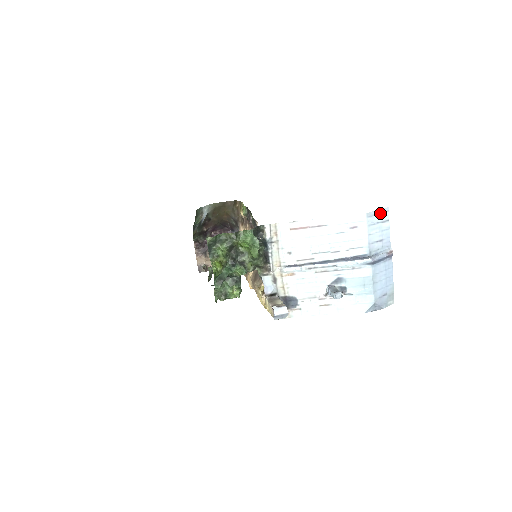
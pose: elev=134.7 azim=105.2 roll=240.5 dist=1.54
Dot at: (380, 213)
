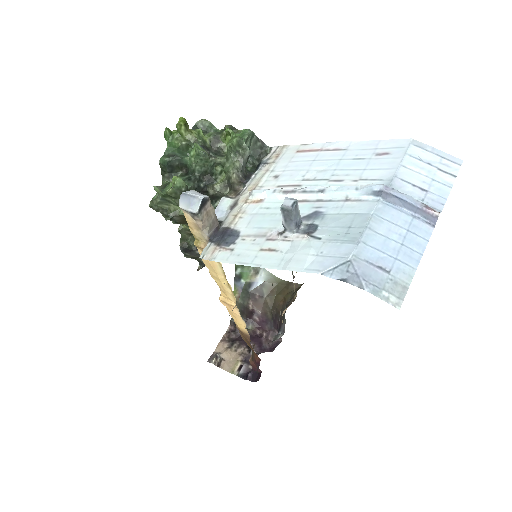
Dot at: (441, 156)
